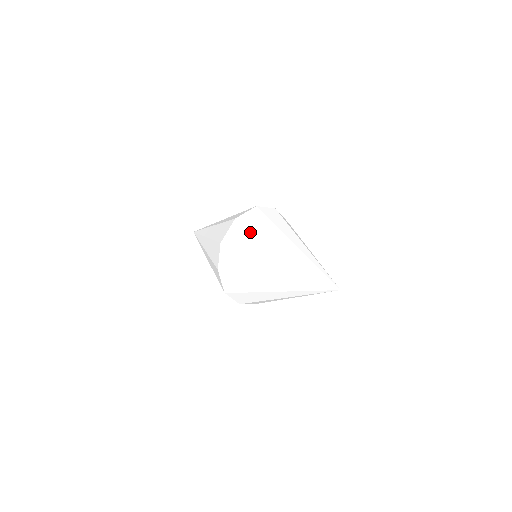
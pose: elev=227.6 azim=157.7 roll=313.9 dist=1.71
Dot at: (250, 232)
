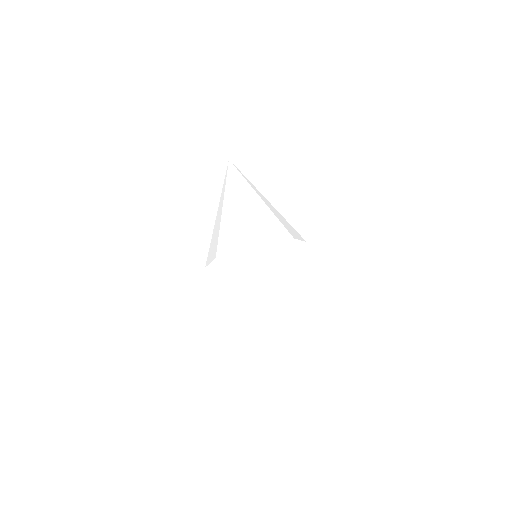
Dot at: (226, 277)
